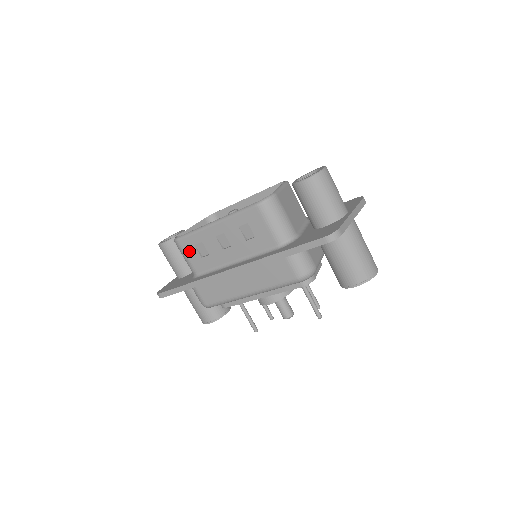
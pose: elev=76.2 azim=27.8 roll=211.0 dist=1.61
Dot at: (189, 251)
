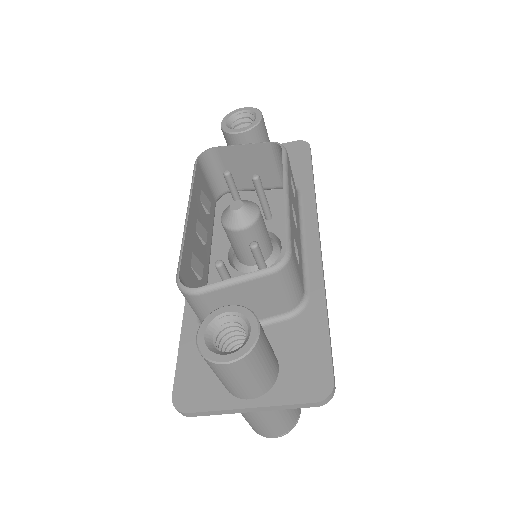
Dot at: occluded
